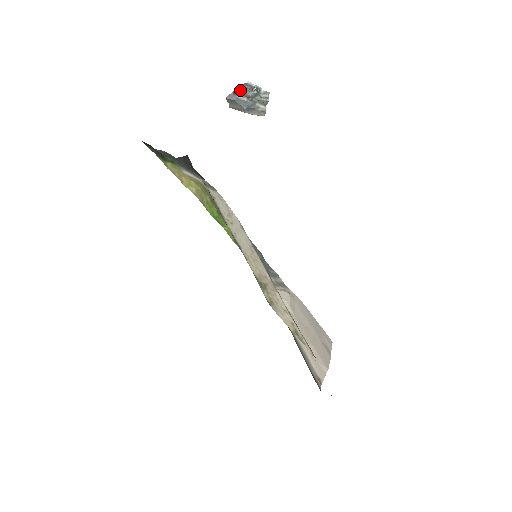
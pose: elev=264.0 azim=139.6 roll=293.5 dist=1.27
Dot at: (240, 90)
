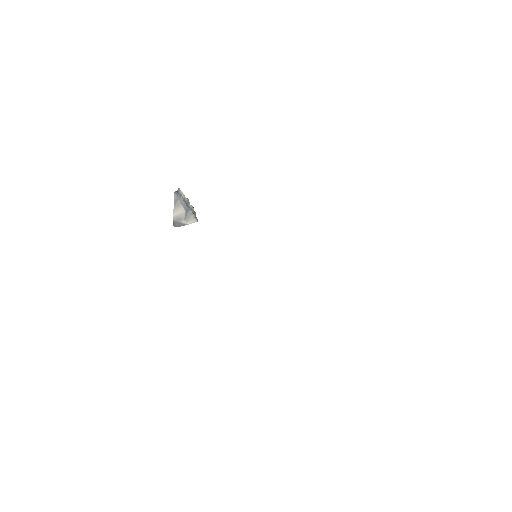
Dot at: (180, 192)
